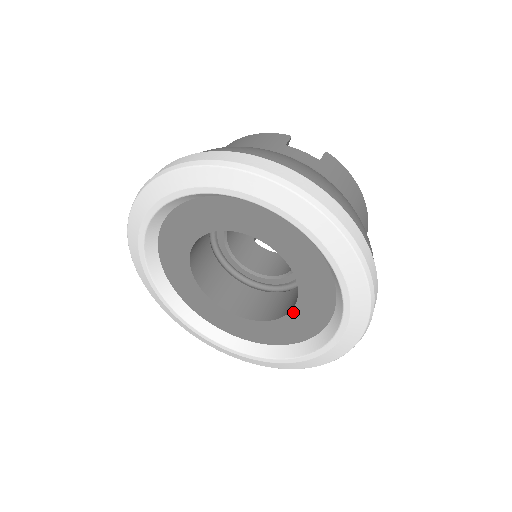
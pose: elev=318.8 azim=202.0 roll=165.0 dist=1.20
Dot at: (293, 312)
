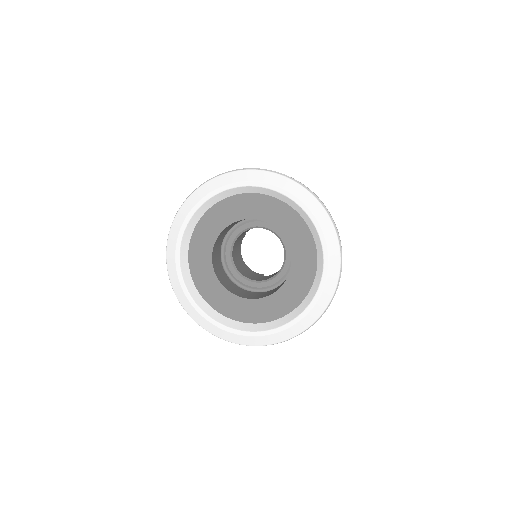
Dot at: (292, 251)
